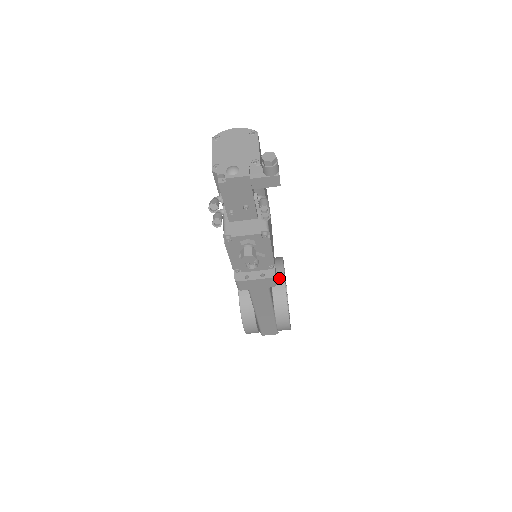
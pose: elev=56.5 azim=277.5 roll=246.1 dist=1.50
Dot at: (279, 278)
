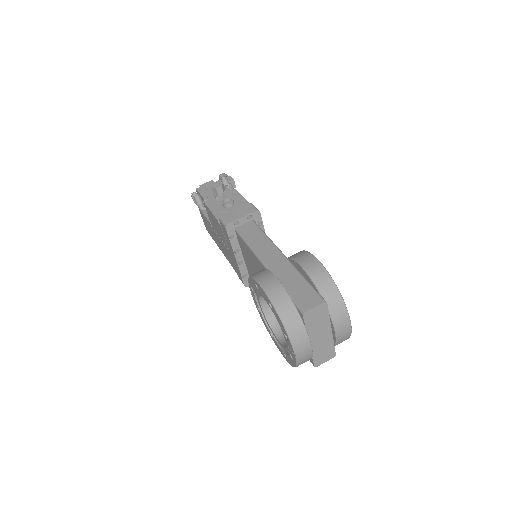
Dot at: occluded
